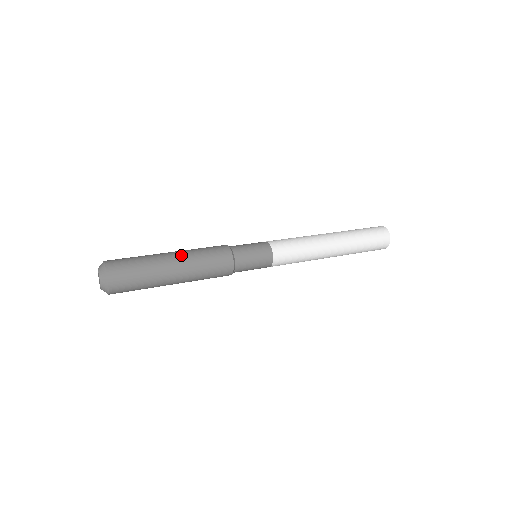
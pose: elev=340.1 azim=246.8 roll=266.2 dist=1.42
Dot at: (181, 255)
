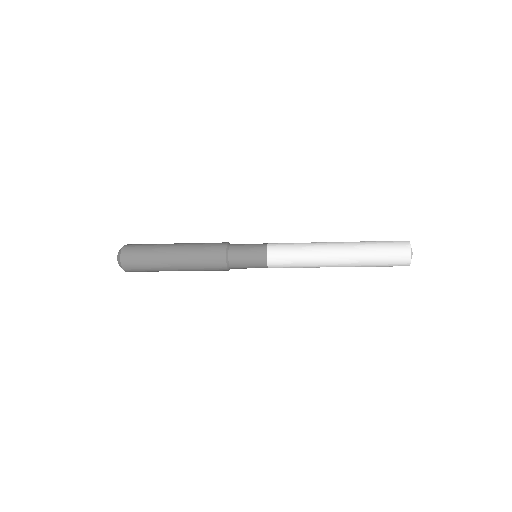
Dot at: (185, 243)
